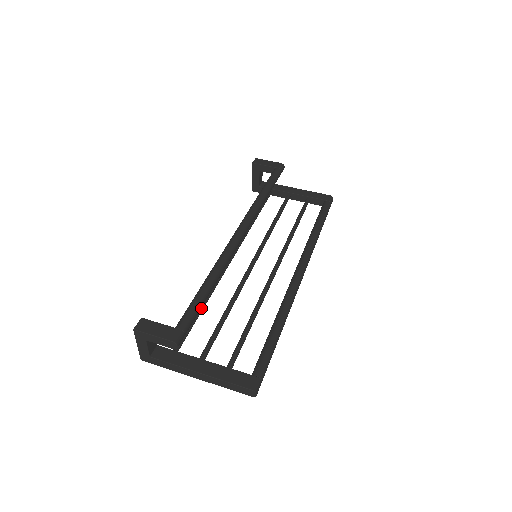
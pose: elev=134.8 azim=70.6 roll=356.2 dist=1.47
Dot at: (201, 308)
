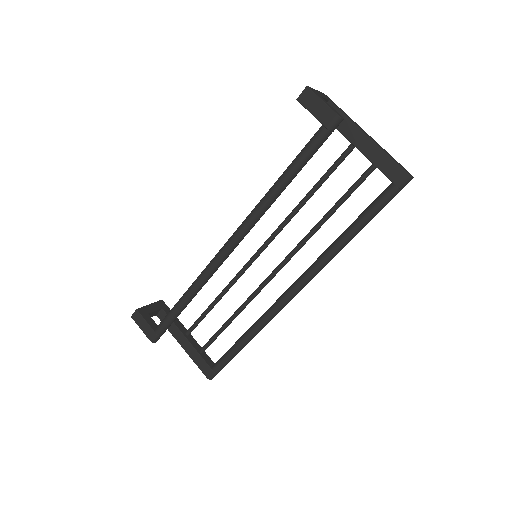
Dot at: occluded
